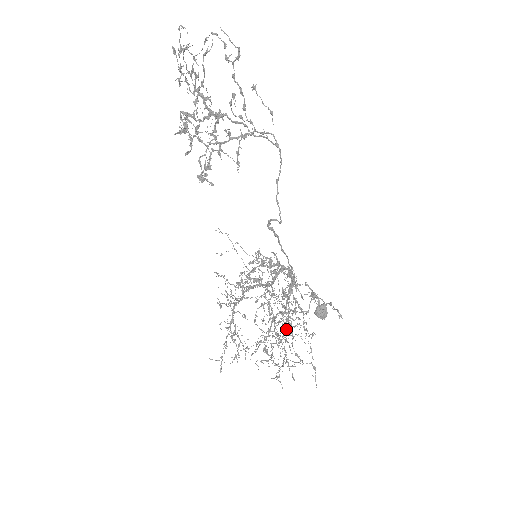
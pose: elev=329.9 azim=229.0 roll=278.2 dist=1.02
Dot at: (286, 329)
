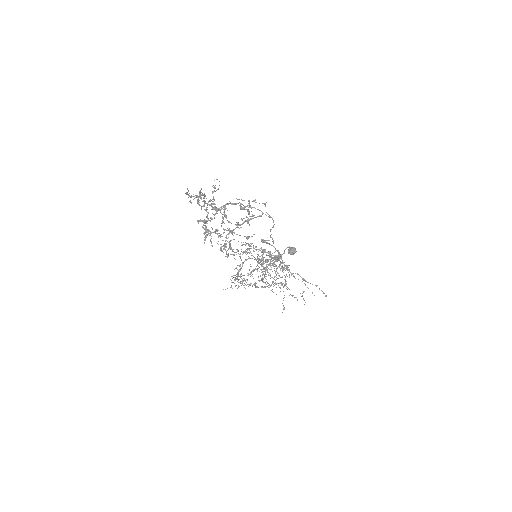
Dot at: occluded
